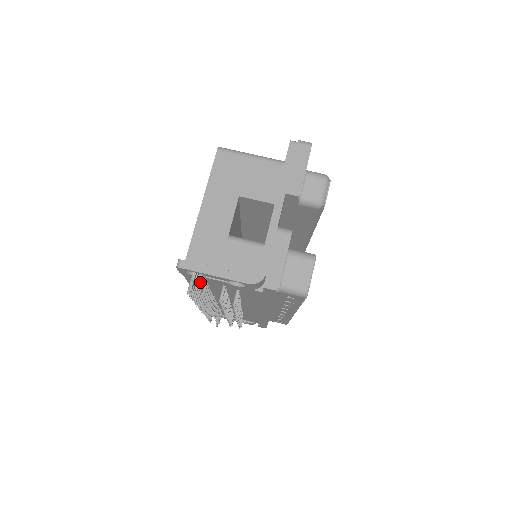
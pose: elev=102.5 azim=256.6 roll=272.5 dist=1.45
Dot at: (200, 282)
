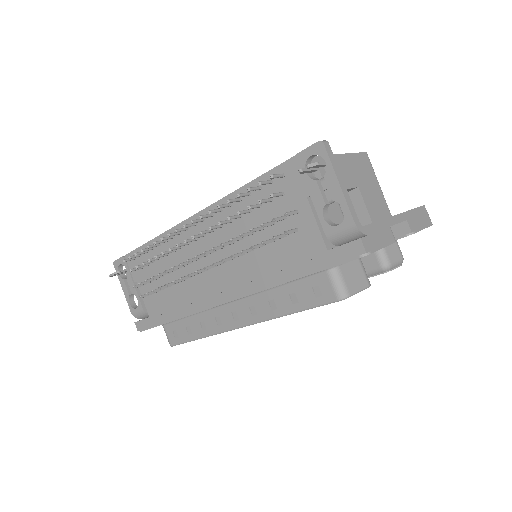
Dot at: (274, 188)
